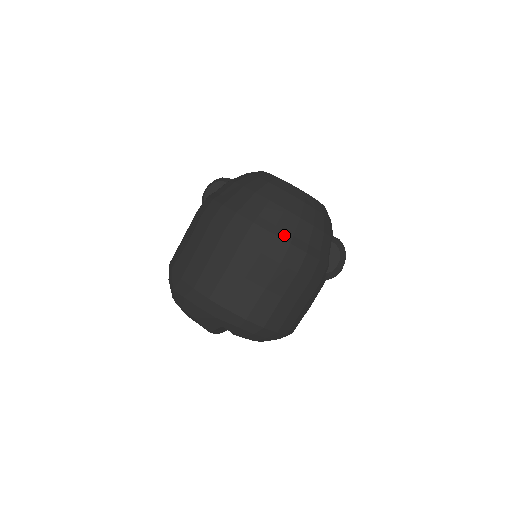
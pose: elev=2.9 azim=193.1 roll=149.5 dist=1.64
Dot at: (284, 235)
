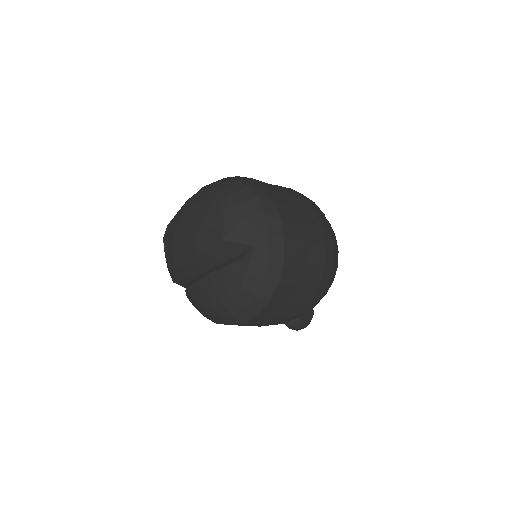
Dot at: occluded
